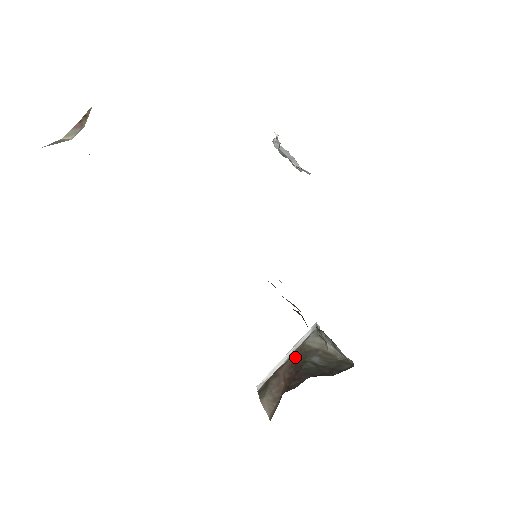
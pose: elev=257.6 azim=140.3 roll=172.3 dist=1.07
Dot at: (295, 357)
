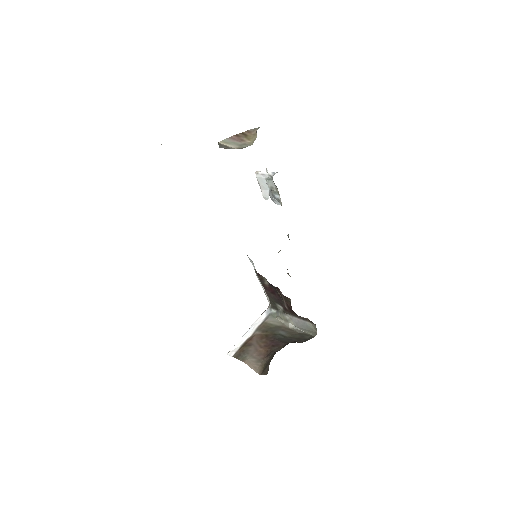
Dot at: (262, 332)
